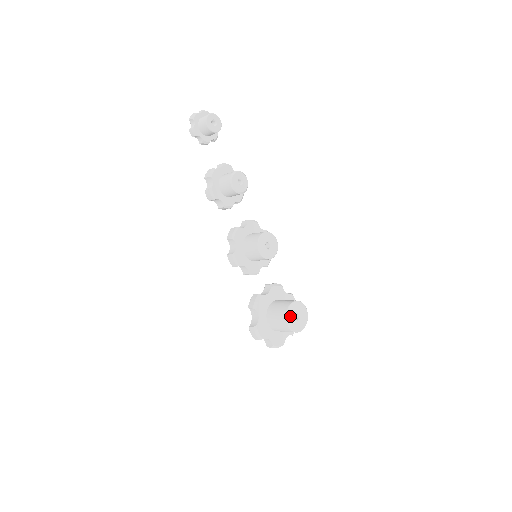
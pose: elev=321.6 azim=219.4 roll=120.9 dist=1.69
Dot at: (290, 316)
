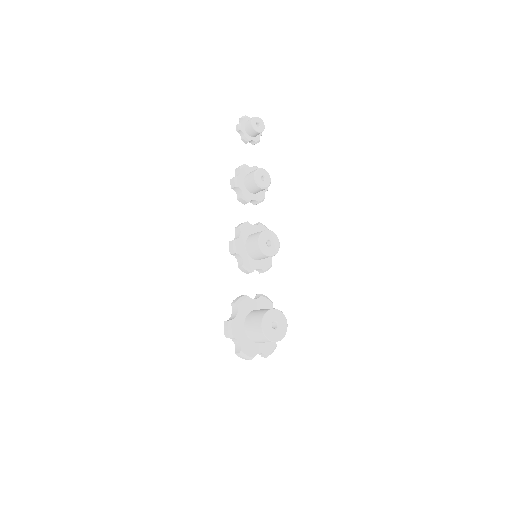
Dot at: (267, 319)
